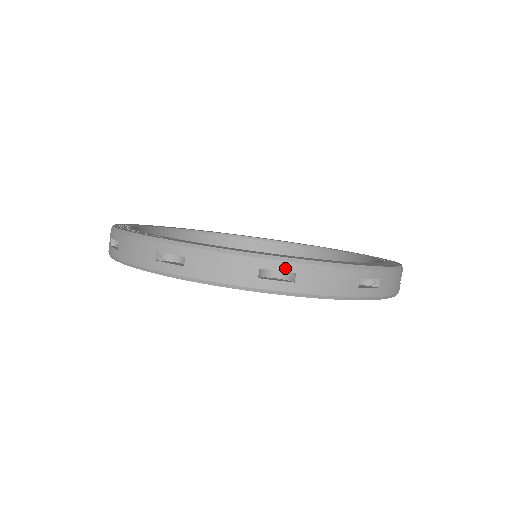
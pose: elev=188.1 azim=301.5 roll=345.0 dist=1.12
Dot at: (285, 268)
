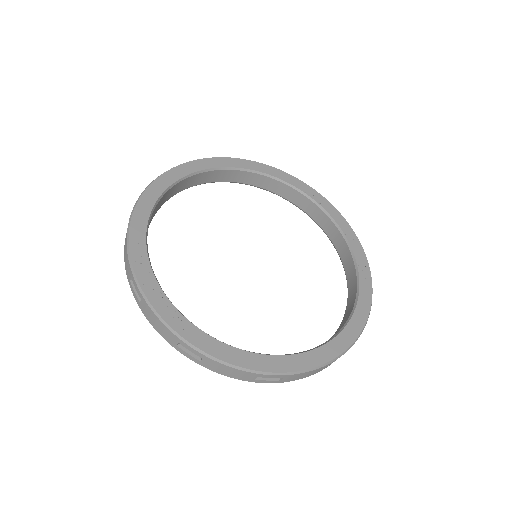
Dot at: (276, 377)
